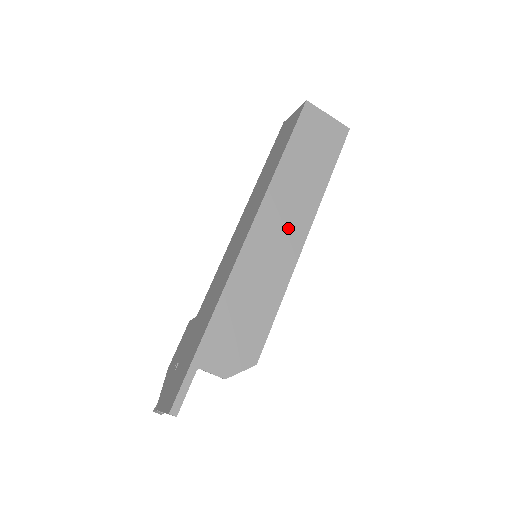
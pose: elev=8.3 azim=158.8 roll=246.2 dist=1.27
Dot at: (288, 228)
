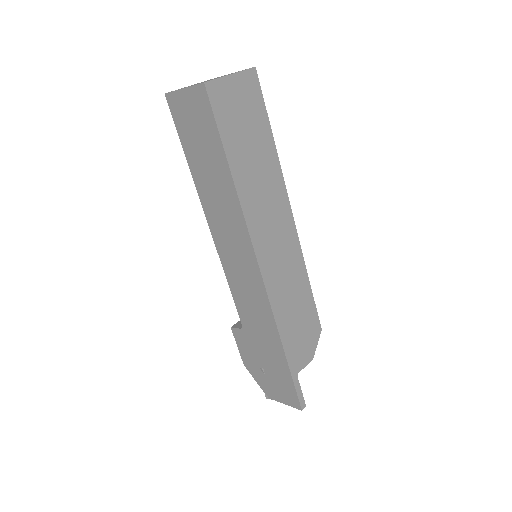
Dot at: (278, 226)
